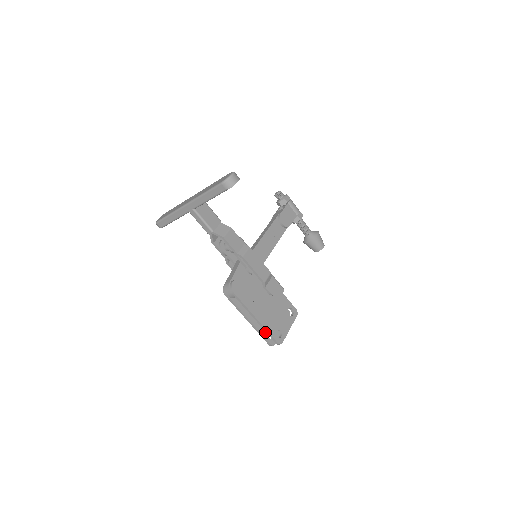
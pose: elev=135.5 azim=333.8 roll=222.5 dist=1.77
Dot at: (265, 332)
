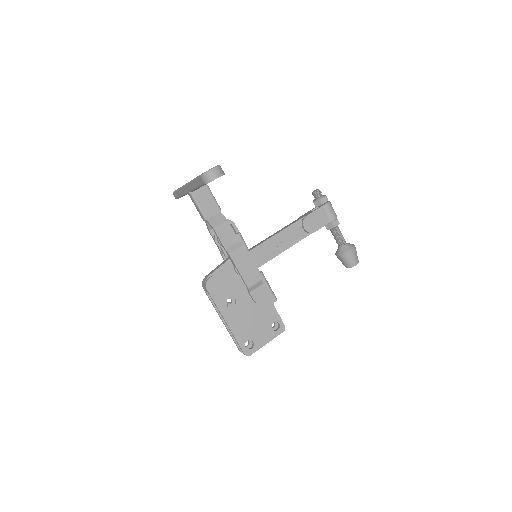
Dot at: occluded
